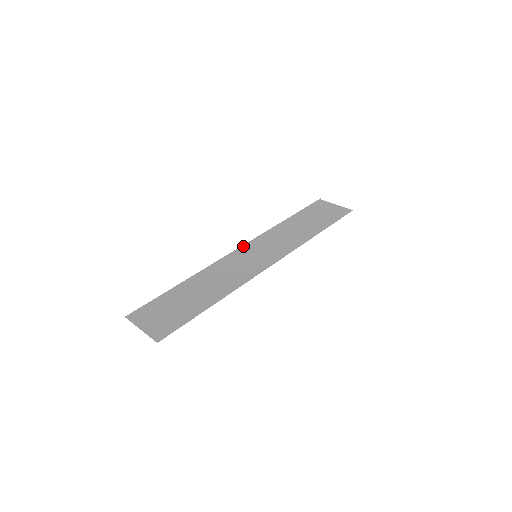
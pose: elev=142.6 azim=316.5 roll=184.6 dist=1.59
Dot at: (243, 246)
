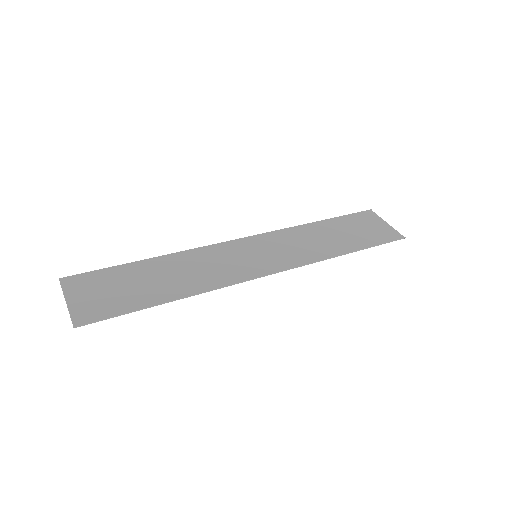
Dot at: (247, 238)
